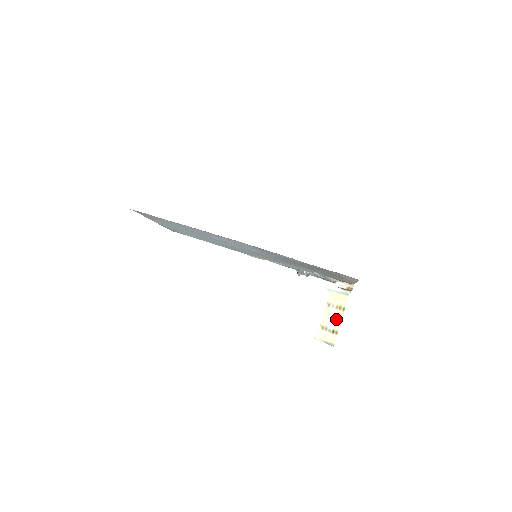
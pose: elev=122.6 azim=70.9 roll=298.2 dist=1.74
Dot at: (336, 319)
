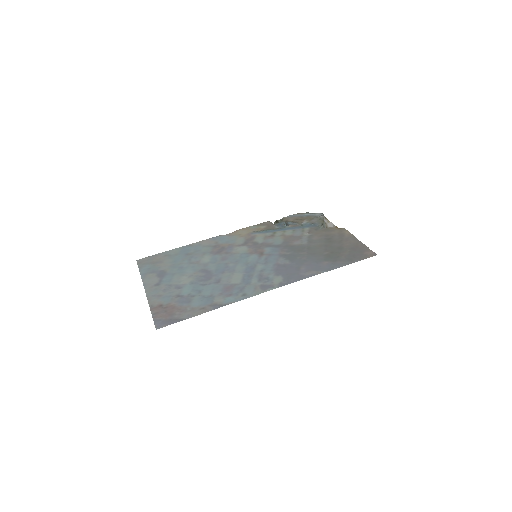
Dot at: occluded
